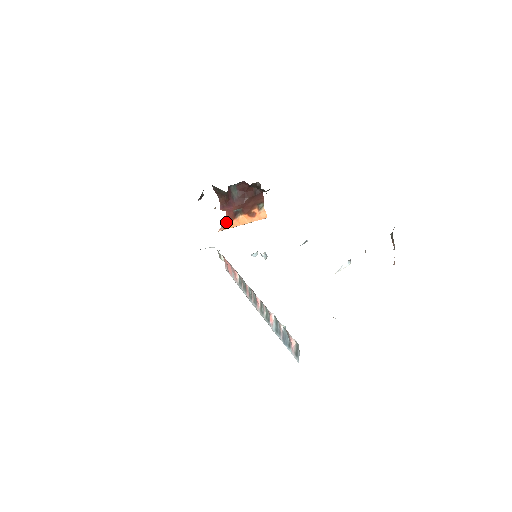
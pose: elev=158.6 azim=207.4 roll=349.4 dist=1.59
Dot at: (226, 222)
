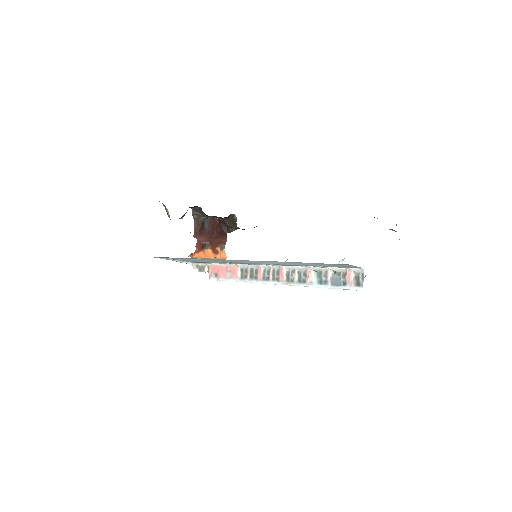
Dot at: (195, 251)
